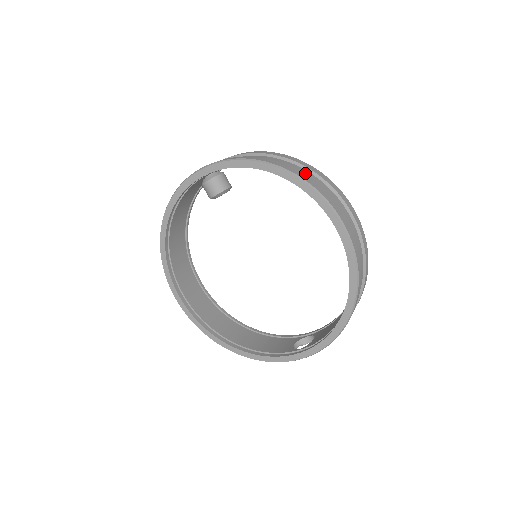
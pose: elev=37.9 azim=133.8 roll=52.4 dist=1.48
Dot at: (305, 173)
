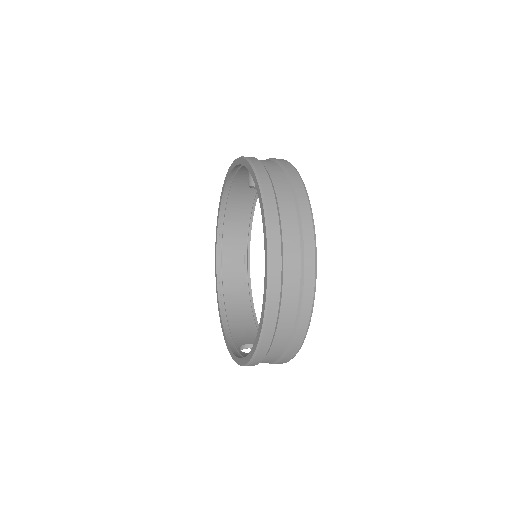
Dot at: (289, 219)
